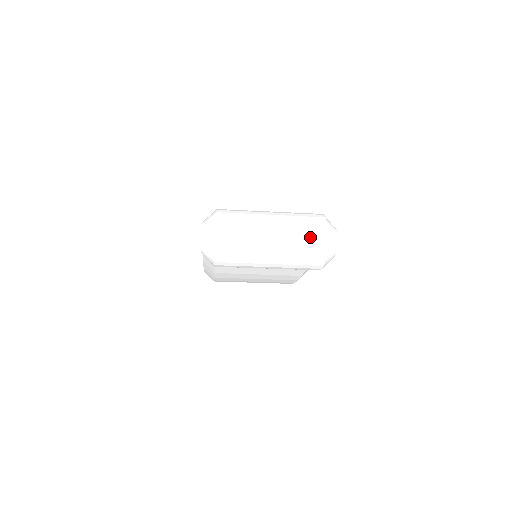
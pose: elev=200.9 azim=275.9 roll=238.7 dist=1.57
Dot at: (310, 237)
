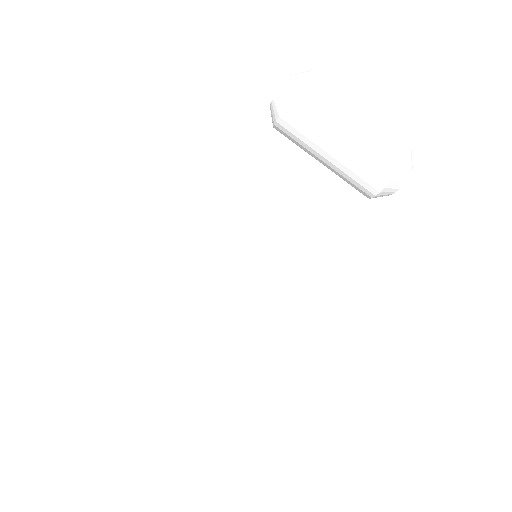
Dot at: occluded
